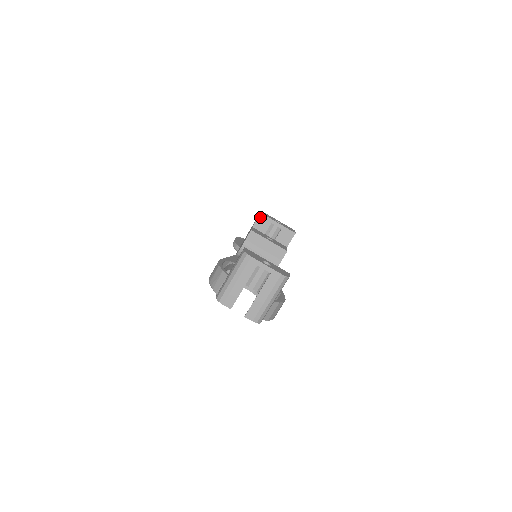
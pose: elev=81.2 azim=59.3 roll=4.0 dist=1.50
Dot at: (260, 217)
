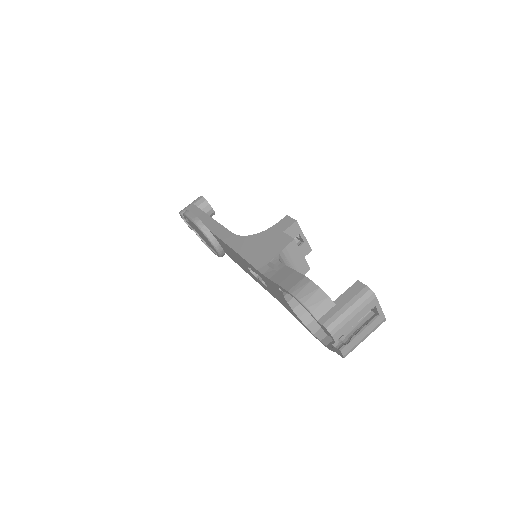
Dot at: (294, 224)
